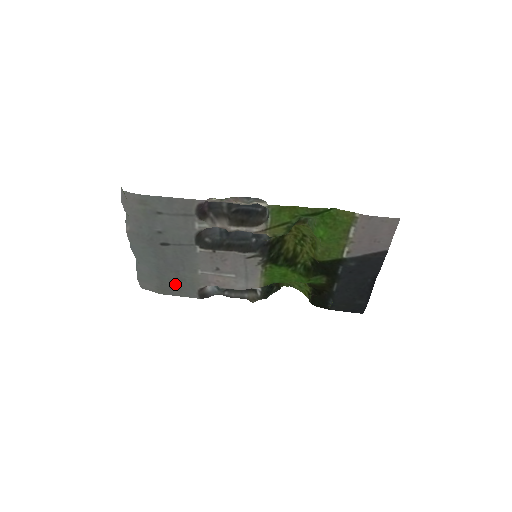
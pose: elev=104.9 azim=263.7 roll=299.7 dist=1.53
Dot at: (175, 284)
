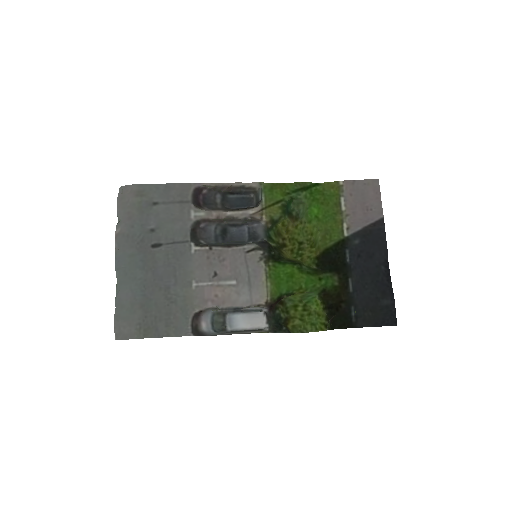
Dot at: (163, 312)
